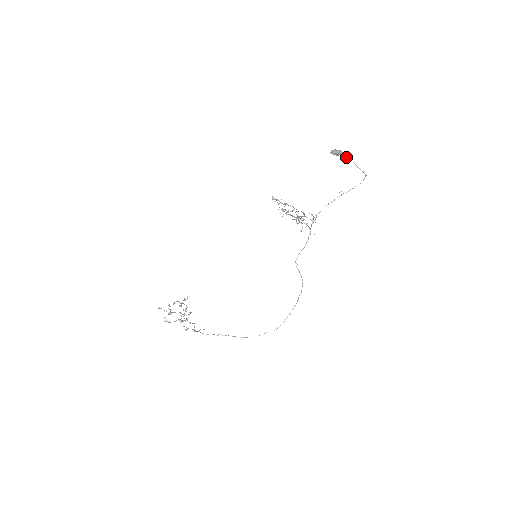
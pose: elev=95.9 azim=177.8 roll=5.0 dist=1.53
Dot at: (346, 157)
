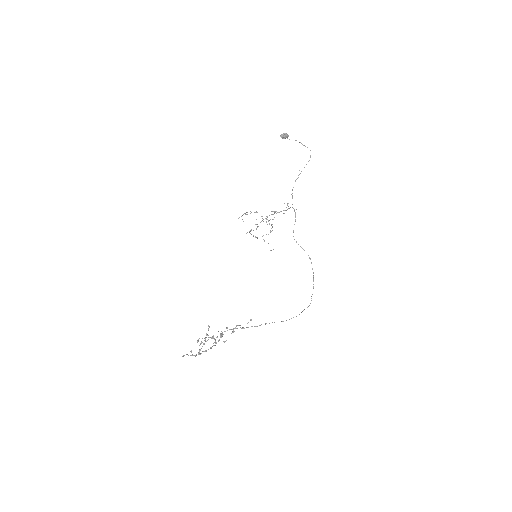
Dot at: occluded
